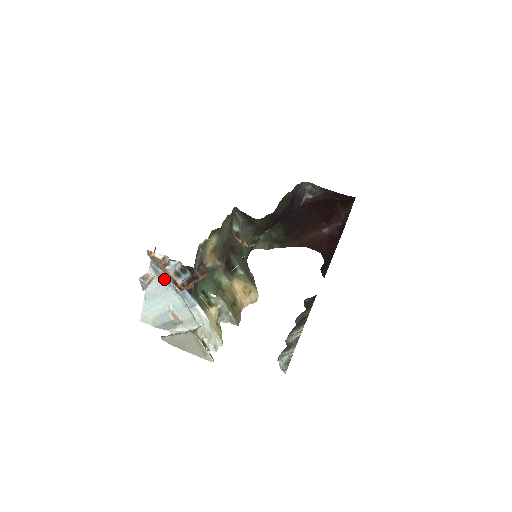
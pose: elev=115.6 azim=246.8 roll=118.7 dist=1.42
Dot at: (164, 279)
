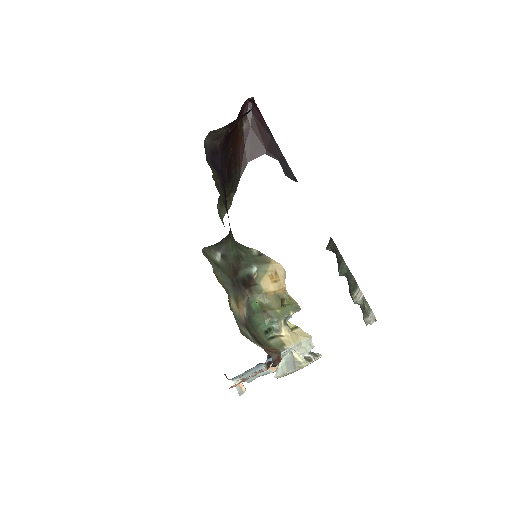
Dot at: (248, 372)
